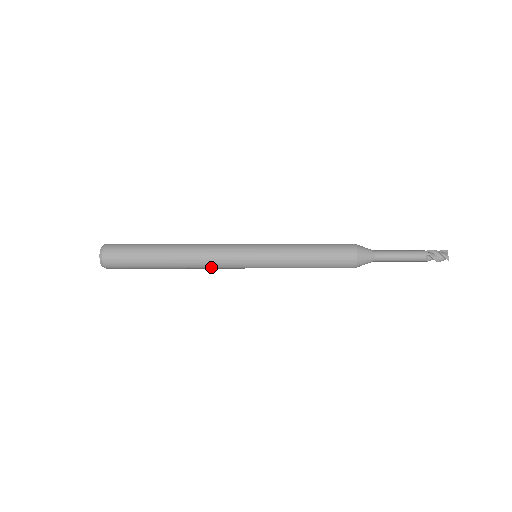
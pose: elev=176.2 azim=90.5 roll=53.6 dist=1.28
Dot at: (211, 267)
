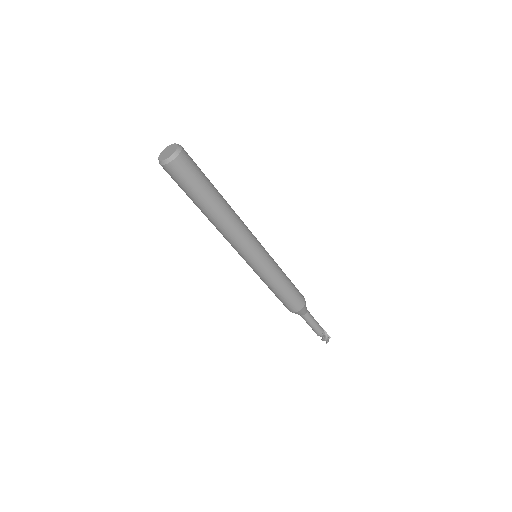
Dot at: (229, 239)
